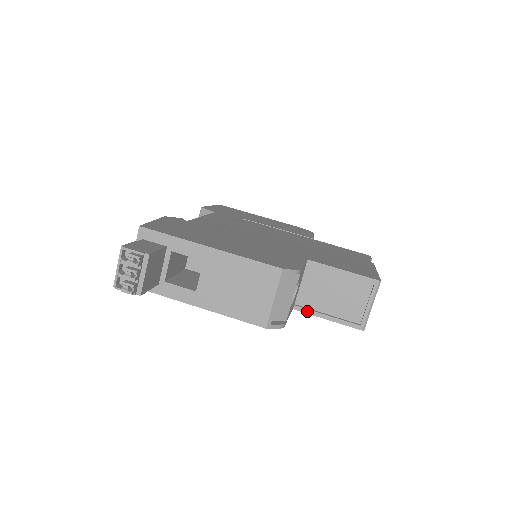
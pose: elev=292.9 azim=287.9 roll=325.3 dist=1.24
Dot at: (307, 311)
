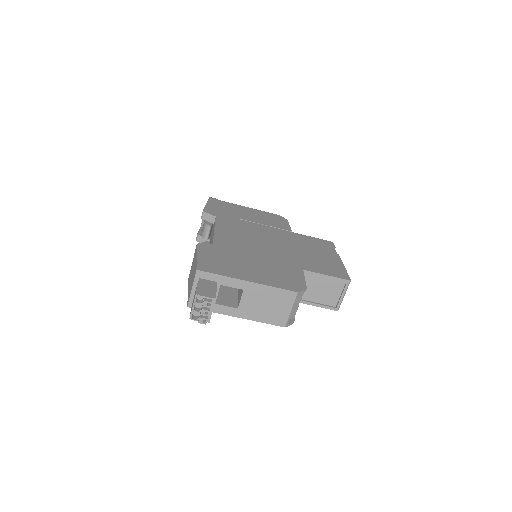
Dot at: (301, 302)
